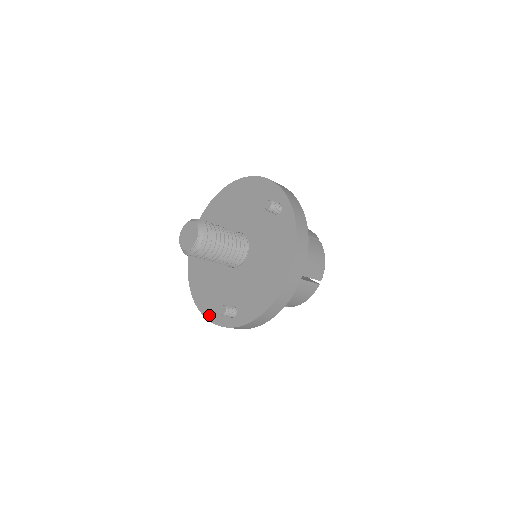
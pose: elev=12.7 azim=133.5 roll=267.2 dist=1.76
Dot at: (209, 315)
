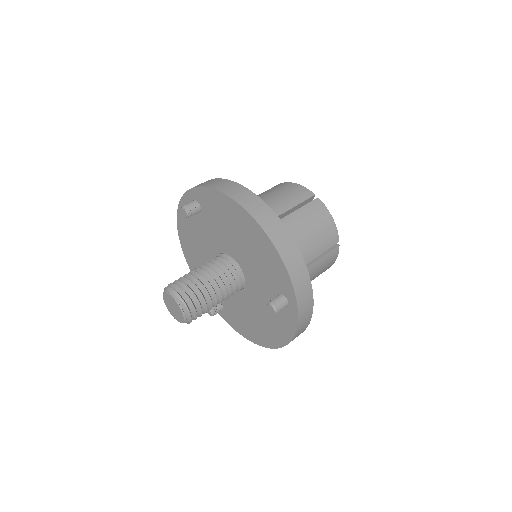
Dot at: (288, 335)
